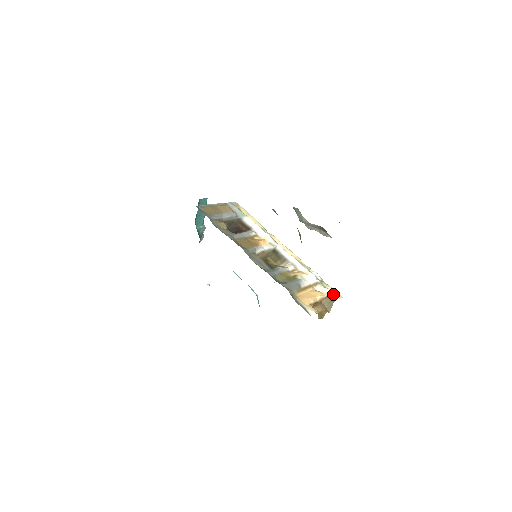
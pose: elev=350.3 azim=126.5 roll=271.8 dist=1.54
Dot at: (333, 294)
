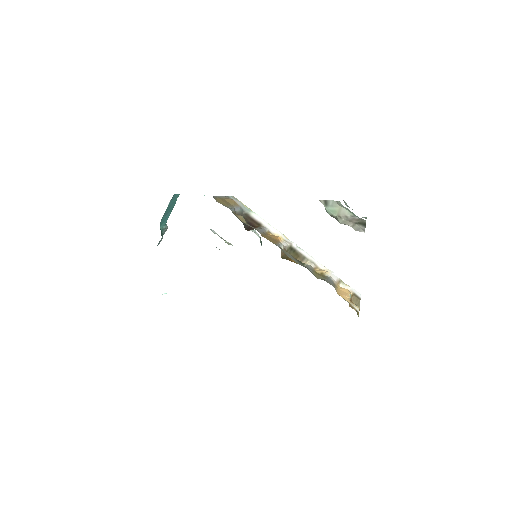
Dot at: (356, 291)
